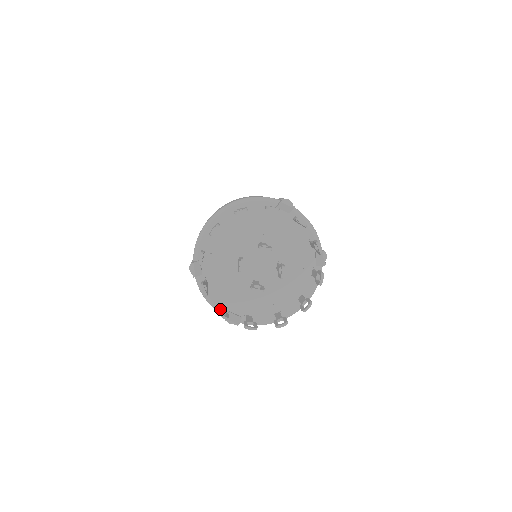
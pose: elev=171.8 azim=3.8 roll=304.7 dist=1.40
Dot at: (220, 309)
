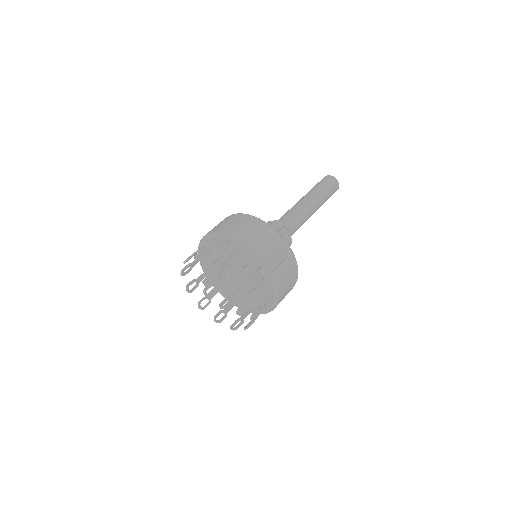
Dot at: (218, 314)
